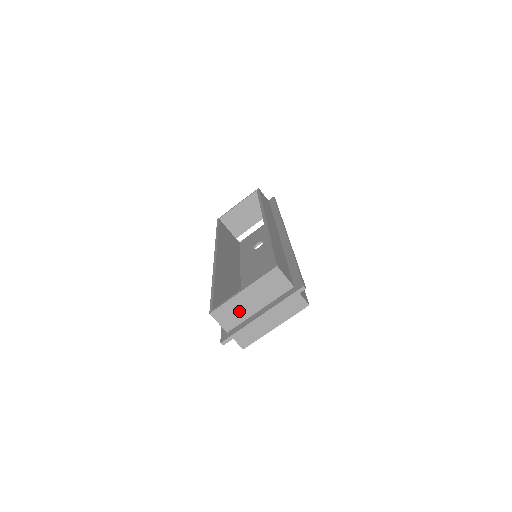
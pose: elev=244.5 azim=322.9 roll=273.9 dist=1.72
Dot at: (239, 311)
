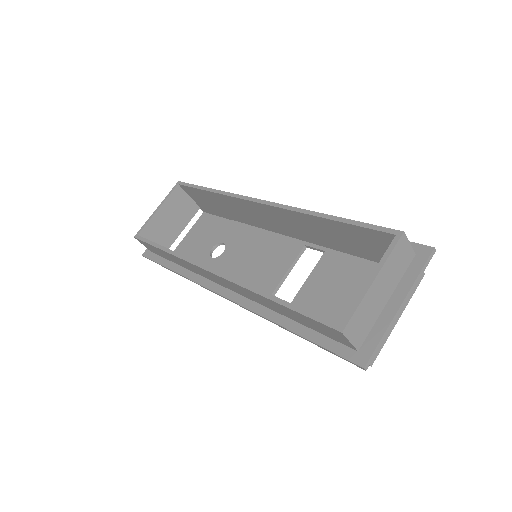
Dot at: (370, 313)
